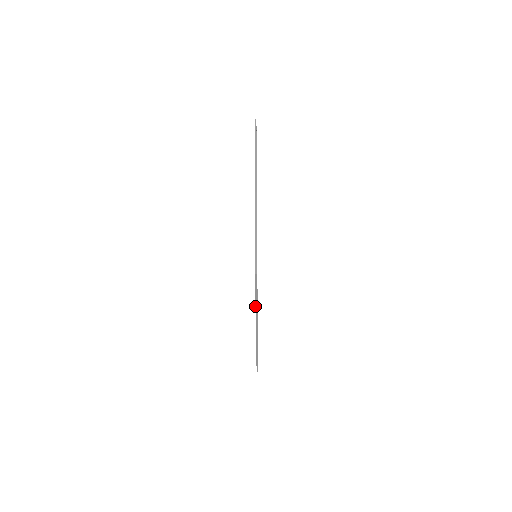
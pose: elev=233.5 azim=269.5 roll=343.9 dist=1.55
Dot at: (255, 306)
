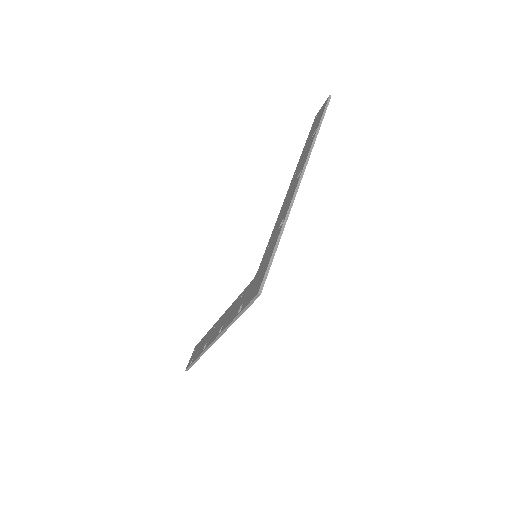
Dot at: (232, 320)
